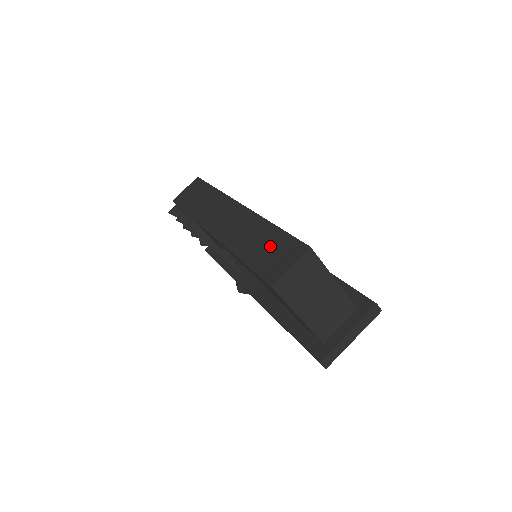
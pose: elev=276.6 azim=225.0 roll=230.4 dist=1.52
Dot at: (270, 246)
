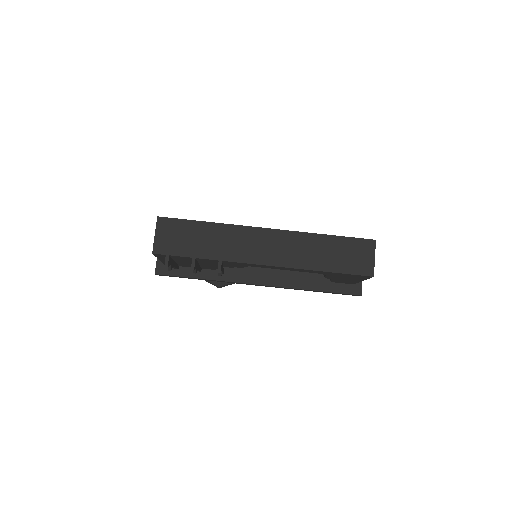
Dot at: (342, 252)
